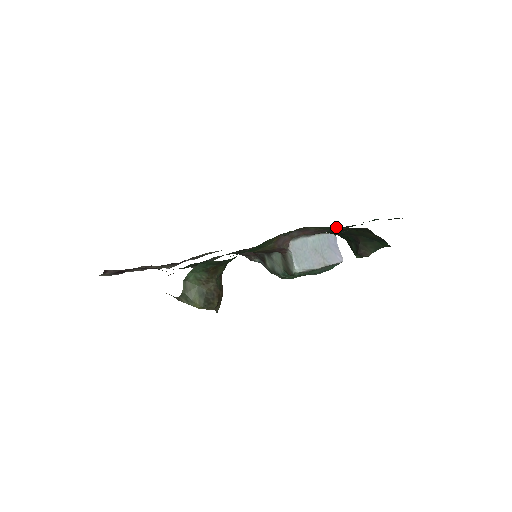
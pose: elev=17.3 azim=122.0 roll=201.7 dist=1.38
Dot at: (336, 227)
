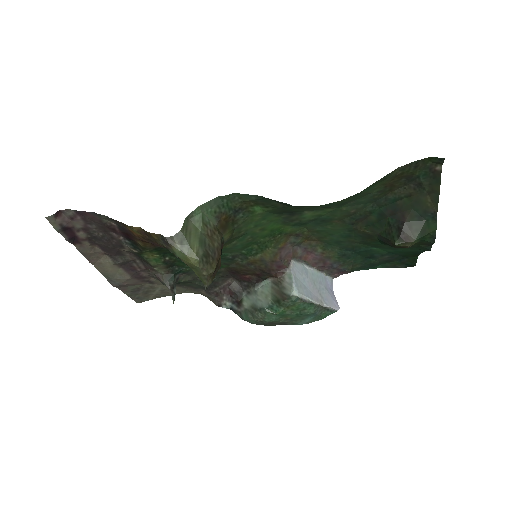
Dot at: (347, 252)
